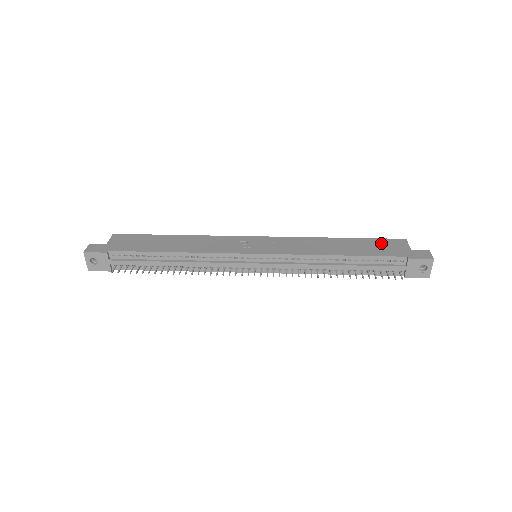
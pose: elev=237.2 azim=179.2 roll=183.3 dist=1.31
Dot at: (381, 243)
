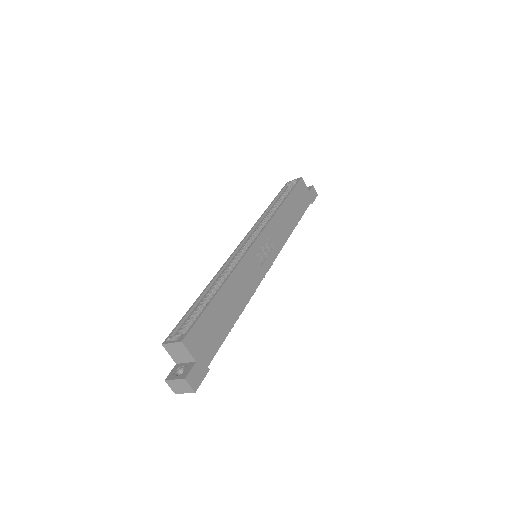
Dot at: (299, 193)
